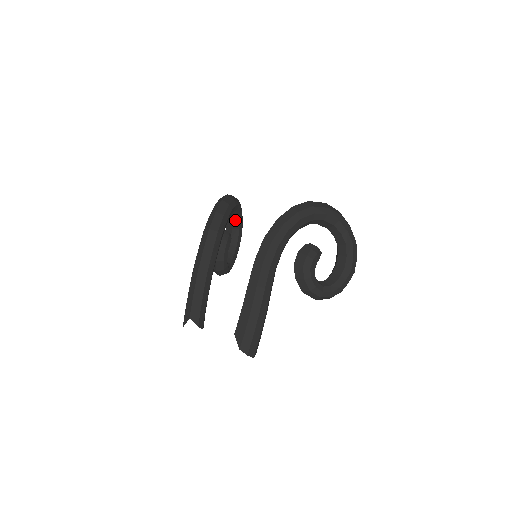
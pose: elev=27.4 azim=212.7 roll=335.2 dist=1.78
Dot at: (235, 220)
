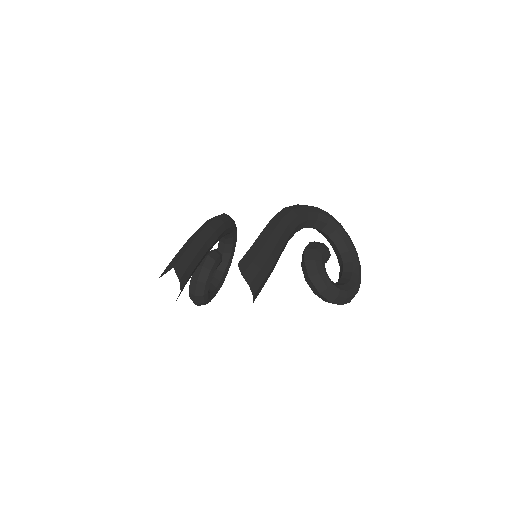
Dot at: (224, 260)
